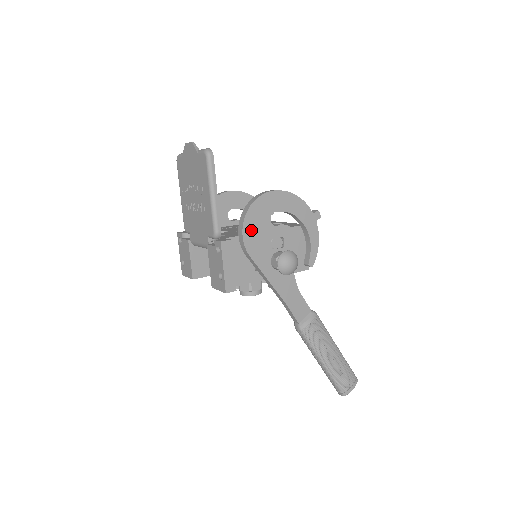
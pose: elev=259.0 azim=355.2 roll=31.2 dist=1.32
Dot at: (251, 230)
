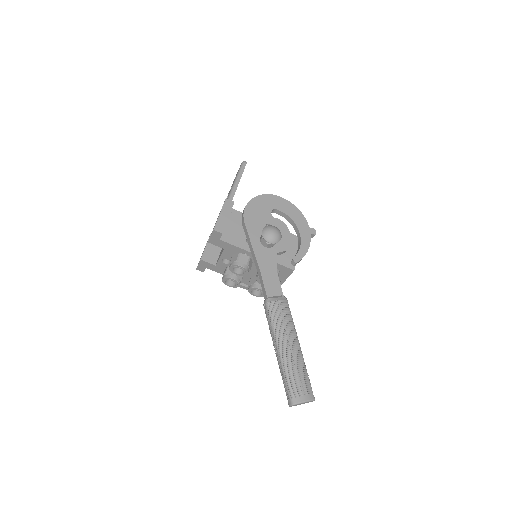
Dot at: (253, 209)
